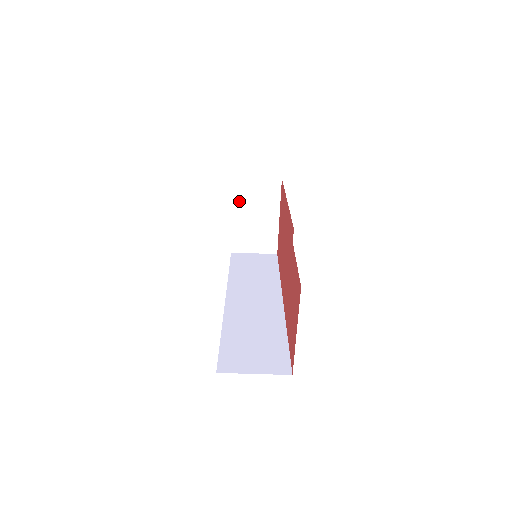
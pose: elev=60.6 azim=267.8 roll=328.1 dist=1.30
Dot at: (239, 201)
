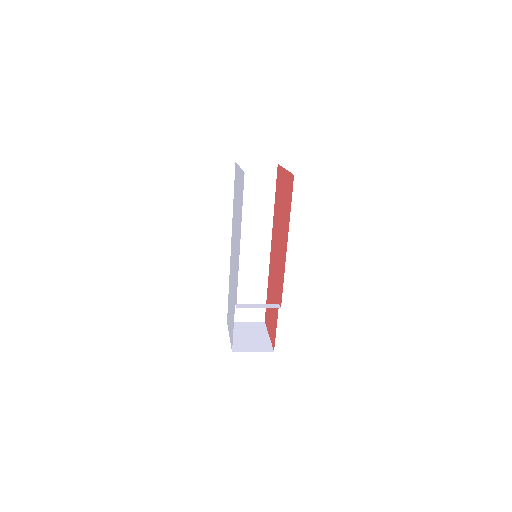
Dot at: occluded
